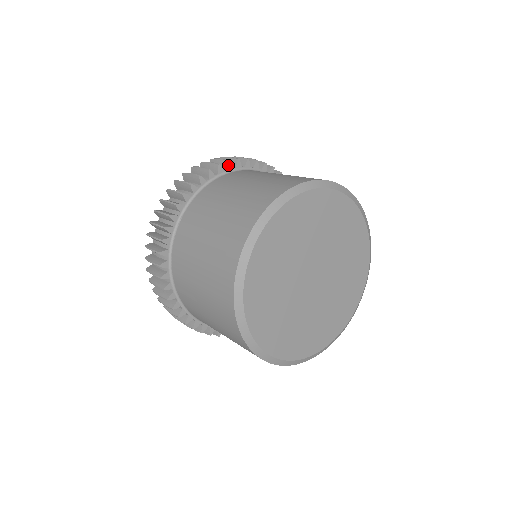
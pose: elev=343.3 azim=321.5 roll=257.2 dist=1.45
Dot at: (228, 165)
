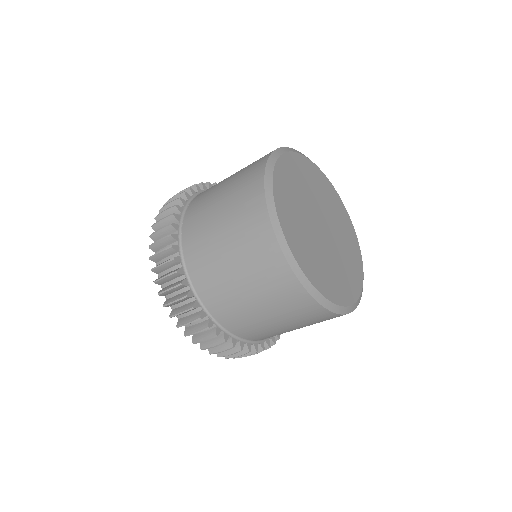
Dot at: occluded
